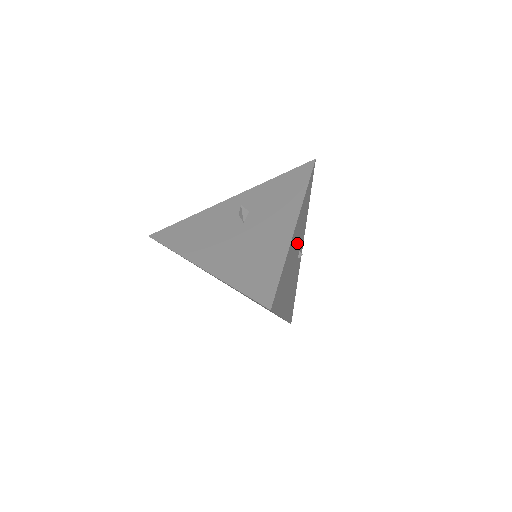
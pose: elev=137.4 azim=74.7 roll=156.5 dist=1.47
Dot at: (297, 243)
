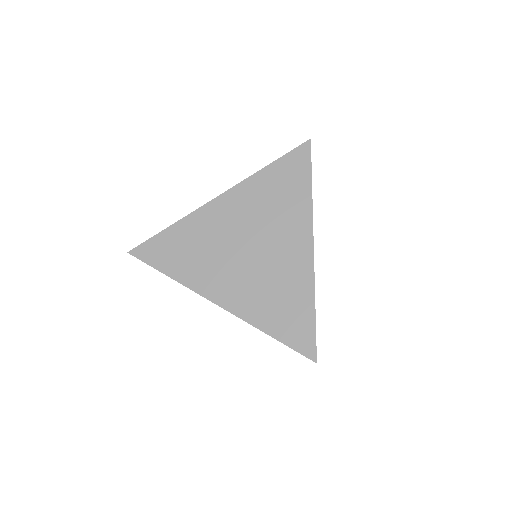
Dot at: occluded
